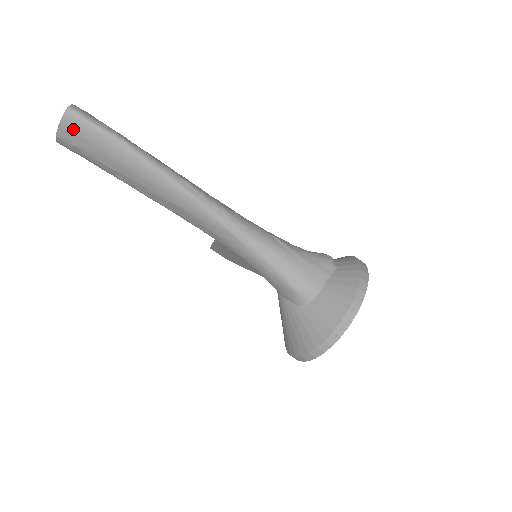
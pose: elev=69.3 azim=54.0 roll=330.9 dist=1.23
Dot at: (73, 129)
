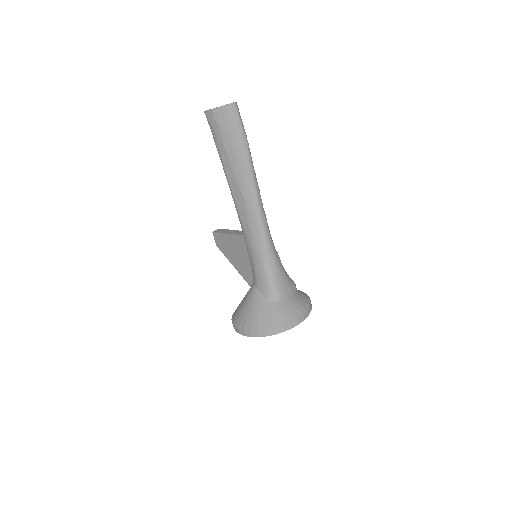
Dot at: (227, 115)
